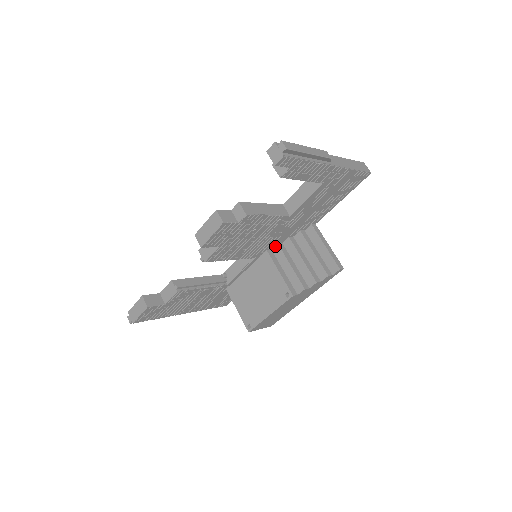
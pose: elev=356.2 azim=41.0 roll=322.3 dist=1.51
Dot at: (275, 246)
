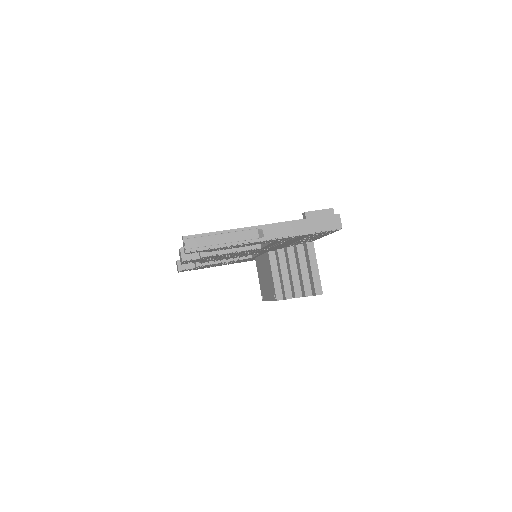
Dot at: (276, 250)
